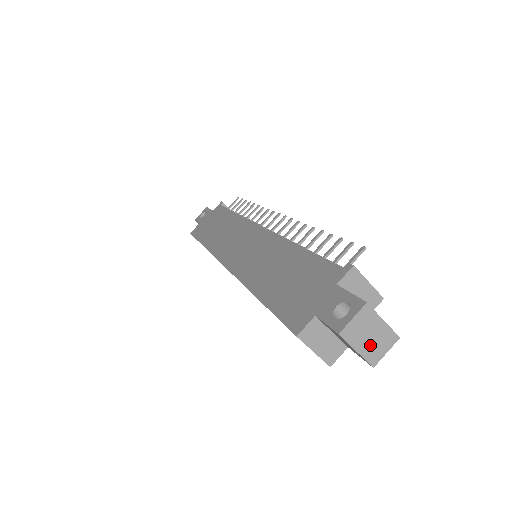
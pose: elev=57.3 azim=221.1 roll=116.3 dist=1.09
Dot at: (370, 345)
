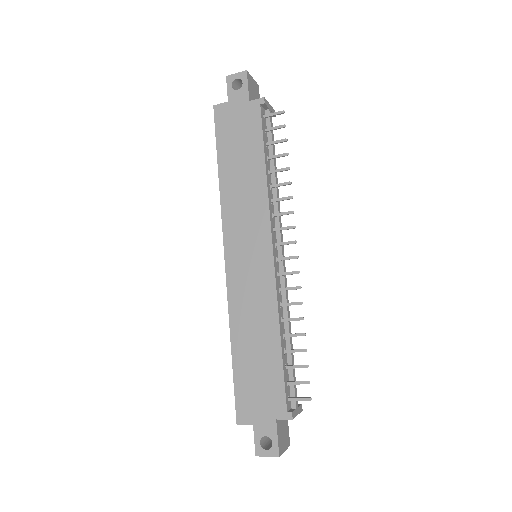
Dot at: occluded
